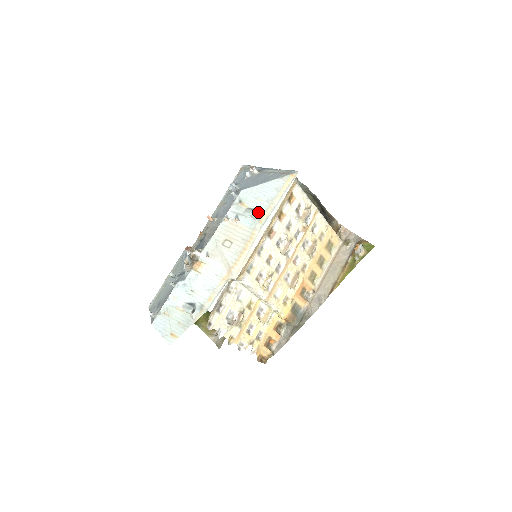
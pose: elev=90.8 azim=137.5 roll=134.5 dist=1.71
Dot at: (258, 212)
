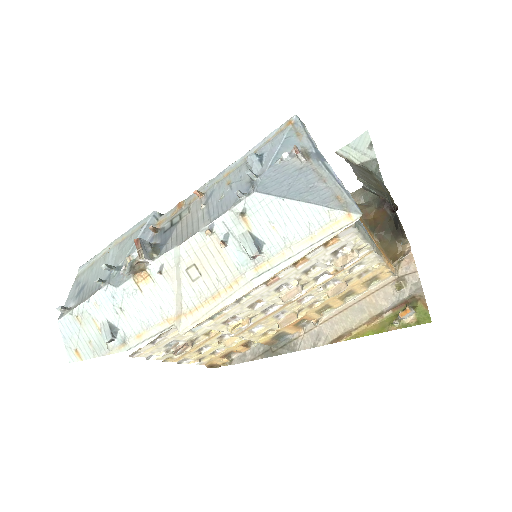
Dot at: (261, 249)
